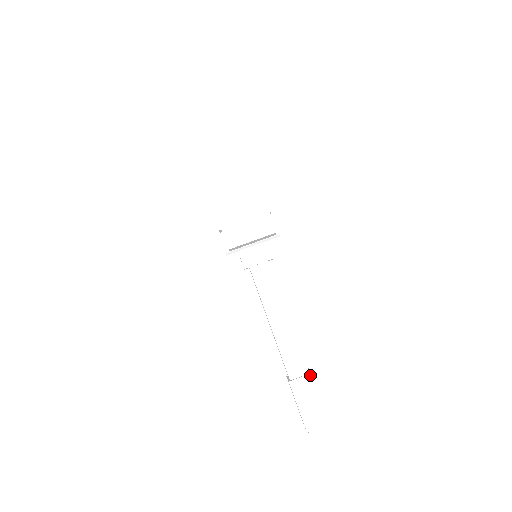
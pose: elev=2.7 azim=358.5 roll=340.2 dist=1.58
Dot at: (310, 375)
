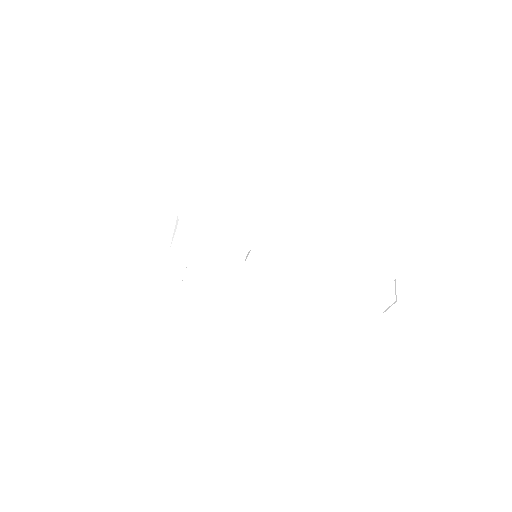
Dot at: (397, 303)
